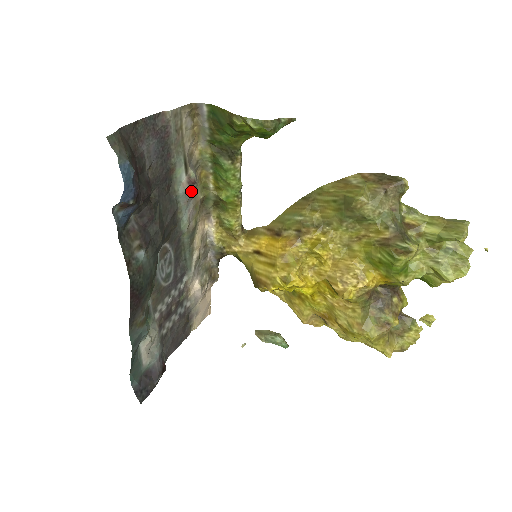
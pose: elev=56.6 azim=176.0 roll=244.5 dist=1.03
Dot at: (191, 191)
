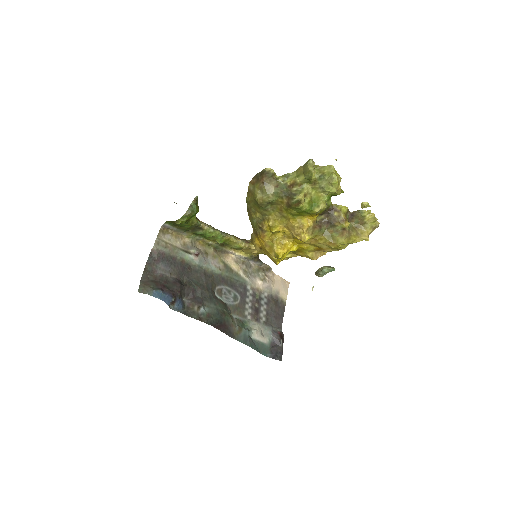
Dot at: (202, 257)
